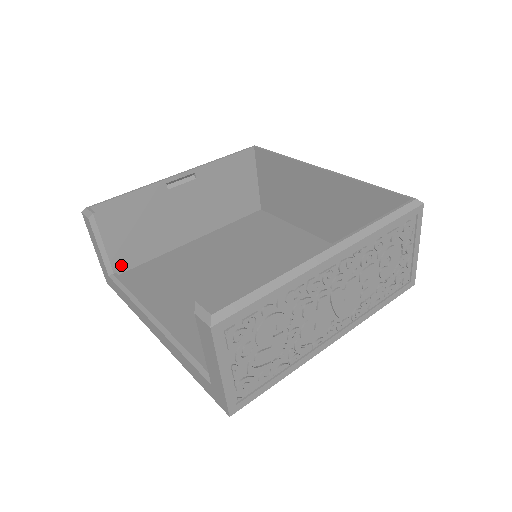
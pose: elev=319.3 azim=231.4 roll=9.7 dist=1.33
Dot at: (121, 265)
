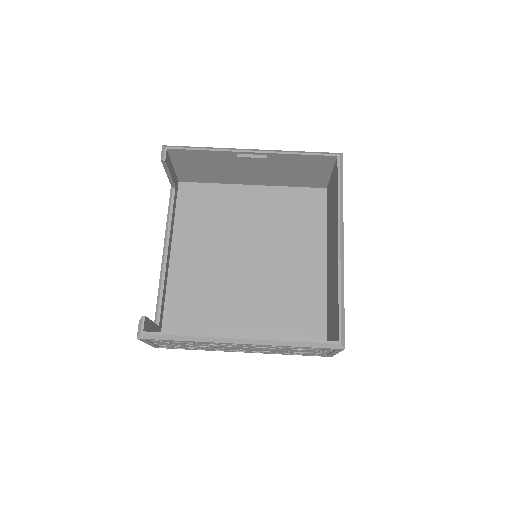
Dot at: (186, 178)
